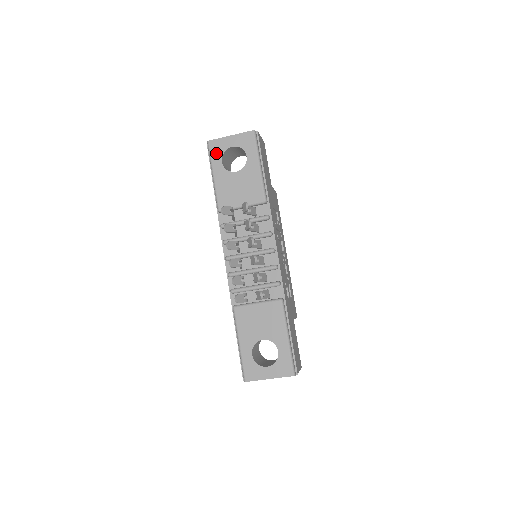
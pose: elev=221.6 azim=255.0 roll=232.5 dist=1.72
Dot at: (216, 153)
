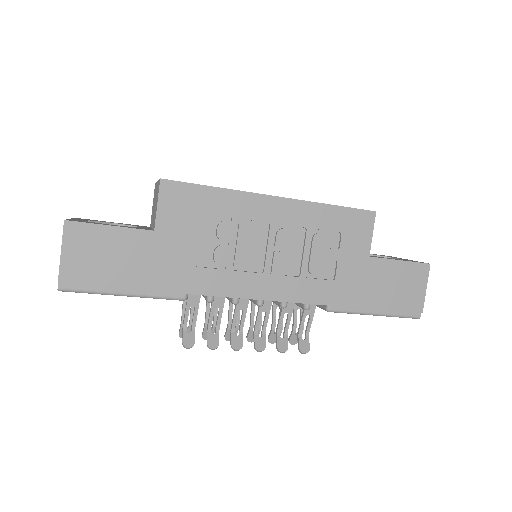
Dot at: occluded
